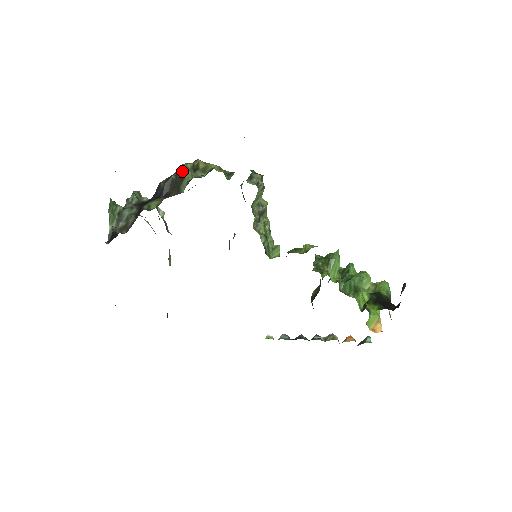
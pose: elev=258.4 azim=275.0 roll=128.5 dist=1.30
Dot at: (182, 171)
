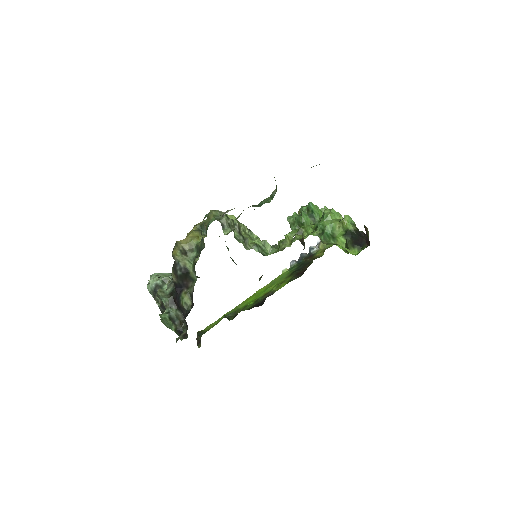
Dot at: (181, 266)
